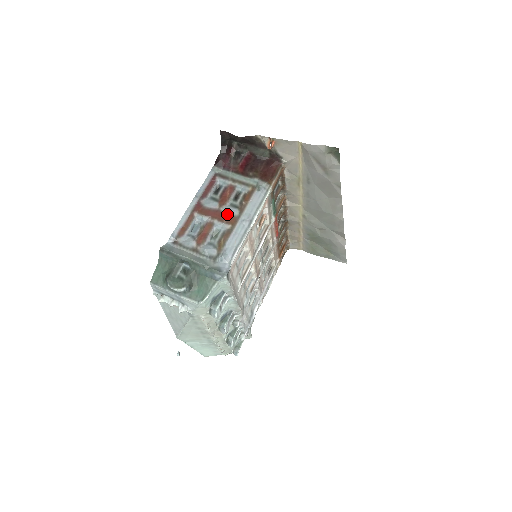
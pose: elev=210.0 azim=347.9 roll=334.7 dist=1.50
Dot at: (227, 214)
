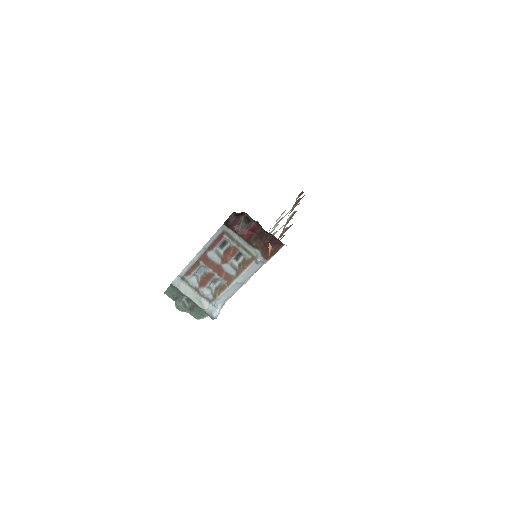
Dot at: (226, 272)
